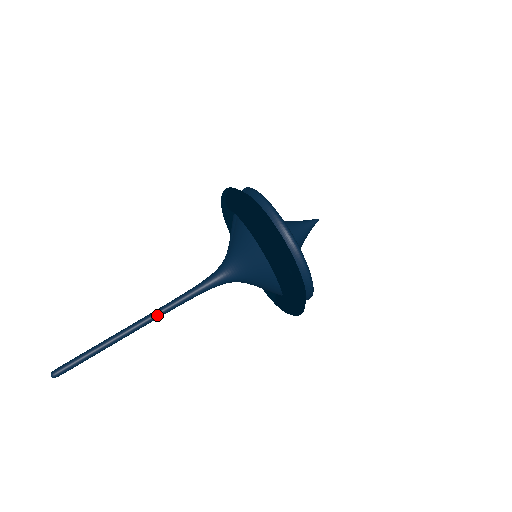
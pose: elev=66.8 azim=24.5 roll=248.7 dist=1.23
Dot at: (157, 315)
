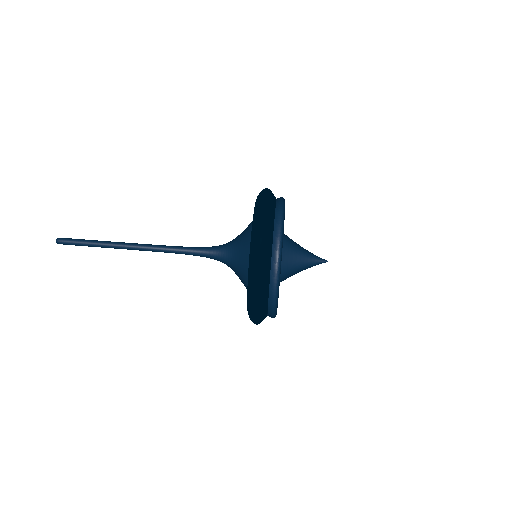
Dot at: (153, 247)
